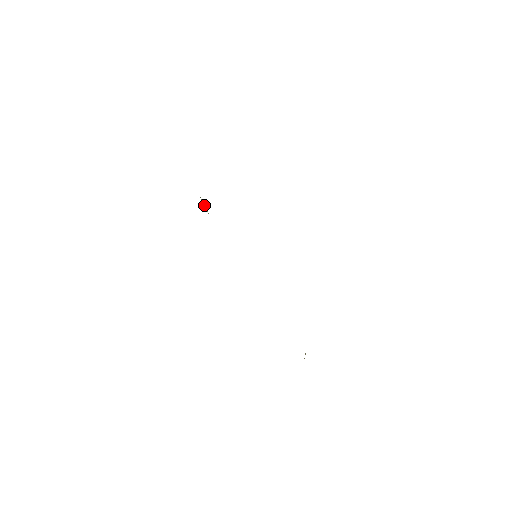
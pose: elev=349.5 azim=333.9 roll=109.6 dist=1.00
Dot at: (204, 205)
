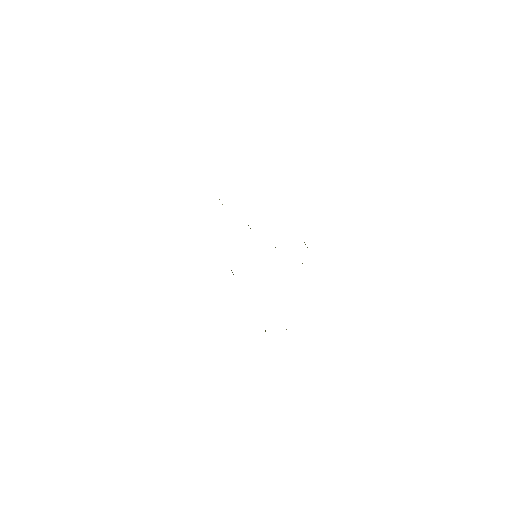
Dot at: (219, 199)
